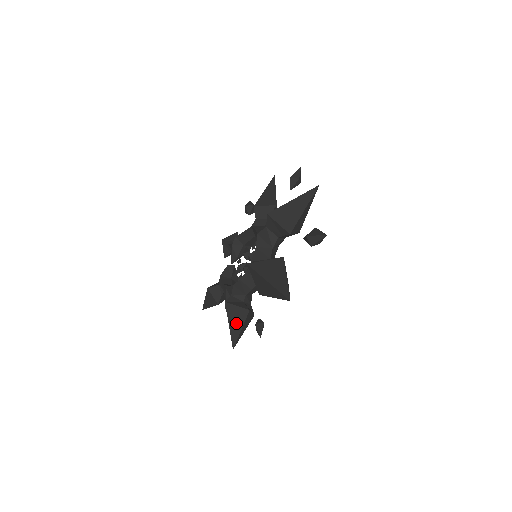
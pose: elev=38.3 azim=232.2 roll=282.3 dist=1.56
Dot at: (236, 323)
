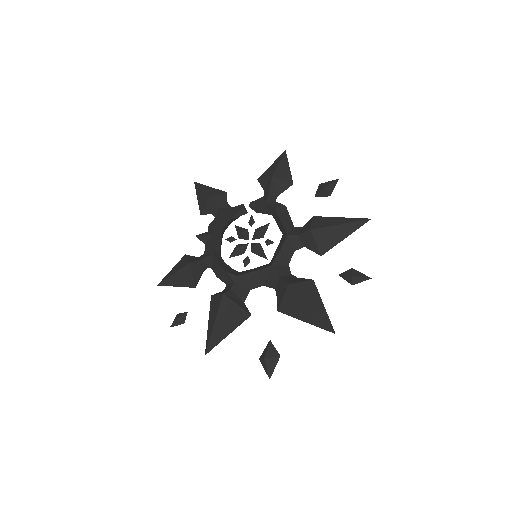
Dot at: (178, 280)
